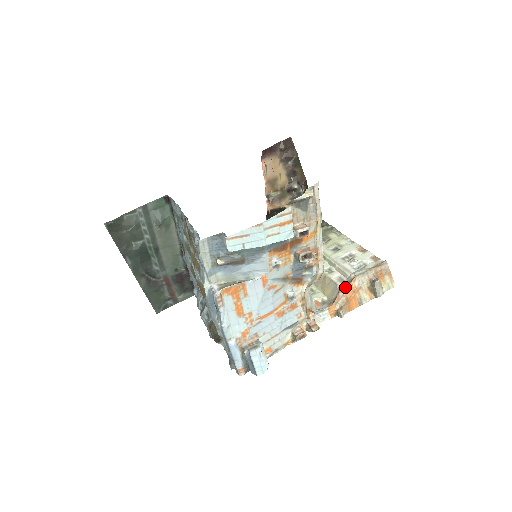
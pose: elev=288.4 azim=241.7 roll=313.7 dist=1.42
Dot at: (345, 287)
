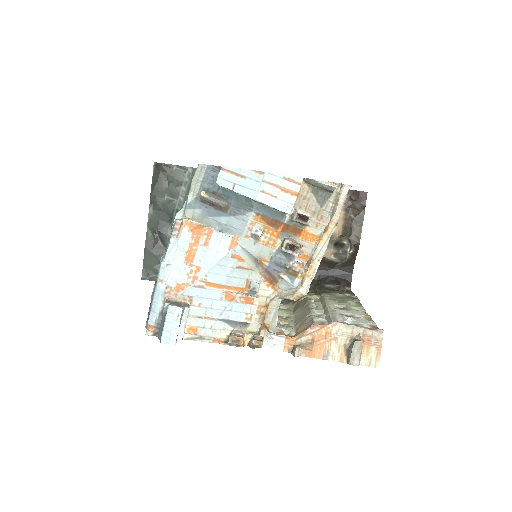
Dot at: (319, 325)
